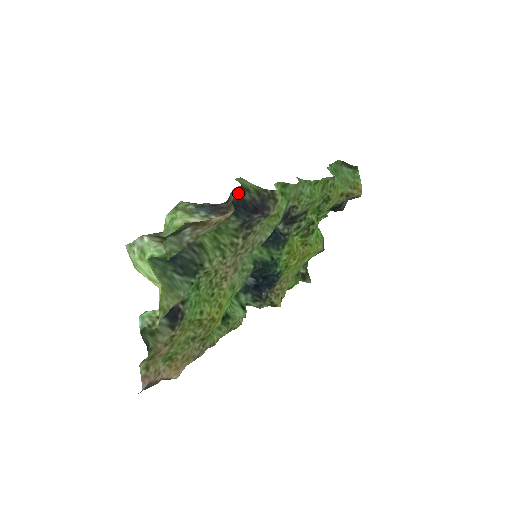
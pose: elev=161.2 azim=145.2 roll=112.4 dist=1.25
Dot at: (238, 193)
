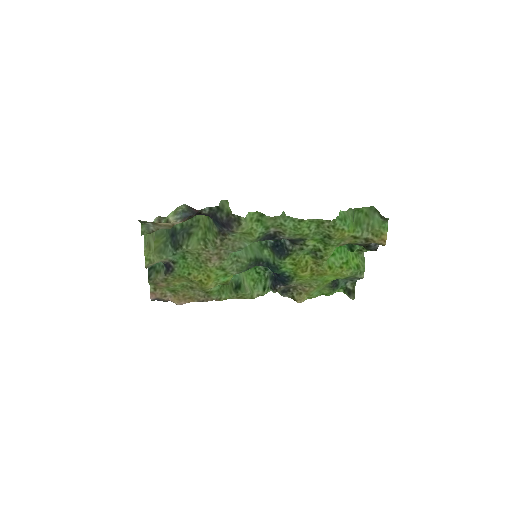
Dot at: (211, 211)
